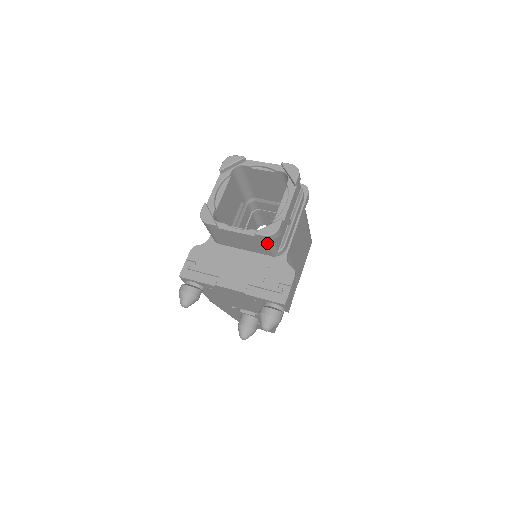
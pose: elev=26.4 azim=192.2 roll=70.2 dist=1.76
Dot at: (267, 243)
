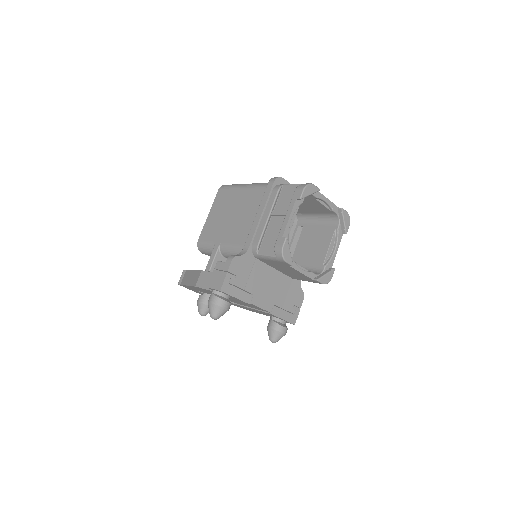
Dot at: occluded
